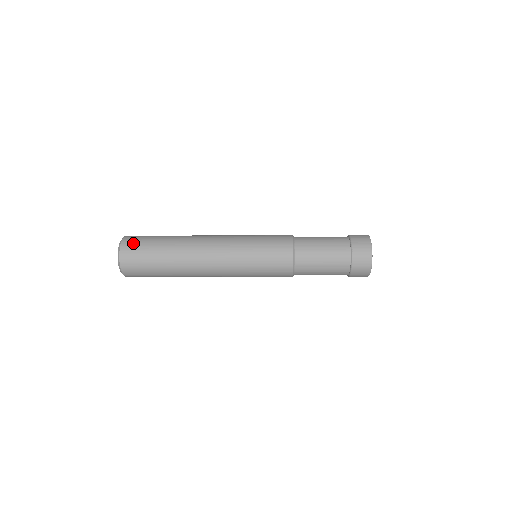
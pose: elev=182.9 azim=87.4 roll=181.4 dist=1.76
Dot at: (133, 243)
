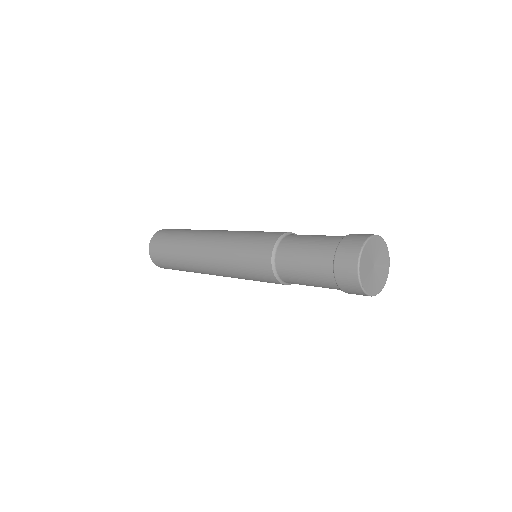
Dot at: (160, 236)
